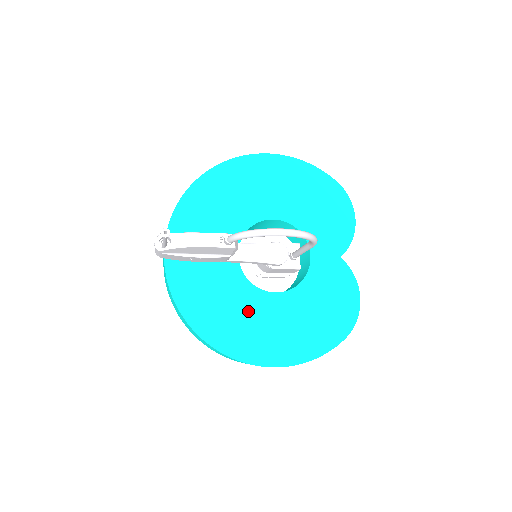
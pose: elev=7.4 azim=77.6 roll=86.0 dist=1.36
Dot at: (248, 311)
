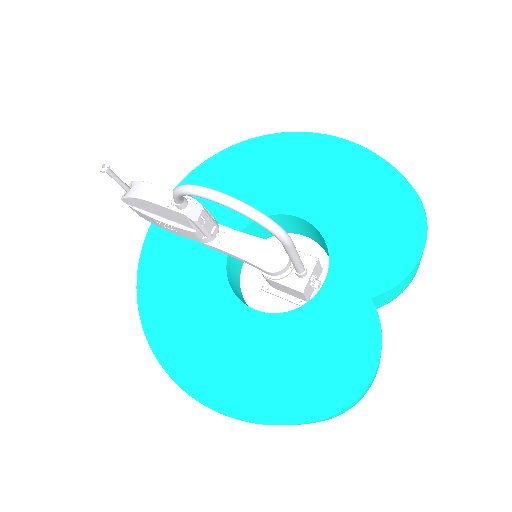
Dot at: (208, 317)
